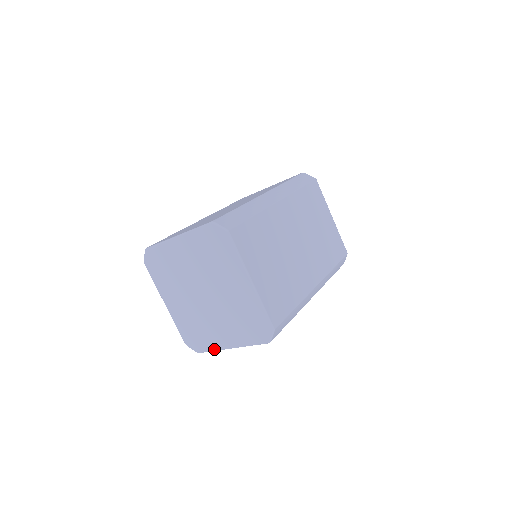
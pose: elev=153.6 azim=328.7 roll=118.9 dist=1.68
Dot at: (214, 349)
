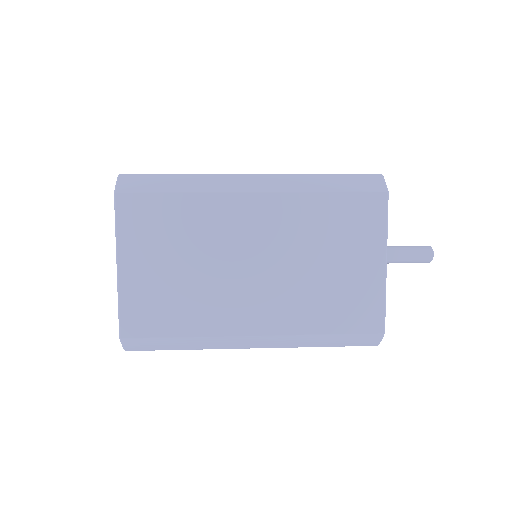
Dot at: occluded
